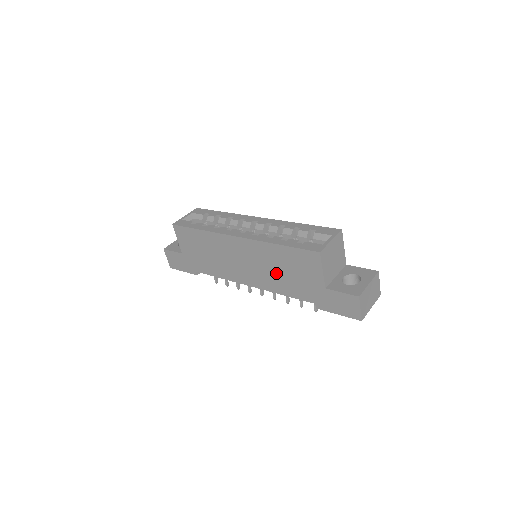
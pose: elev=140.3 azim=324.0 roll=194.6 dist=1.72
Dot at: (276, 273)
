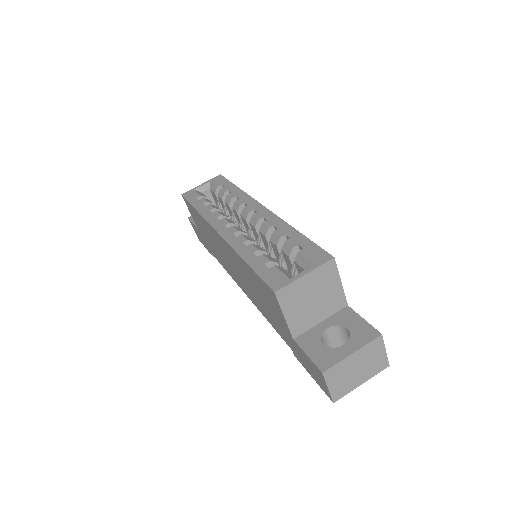
Dot at: (254, 292)
